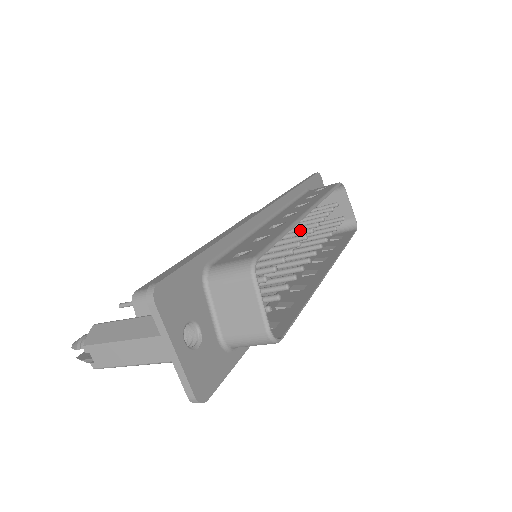
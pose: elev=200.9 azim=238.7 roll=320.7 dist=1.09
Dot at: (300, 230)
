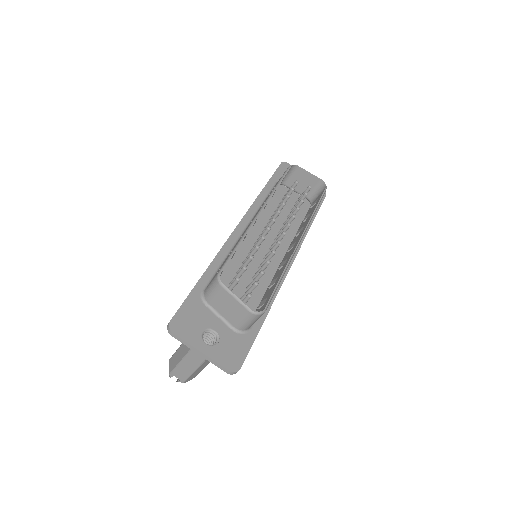
Dot at: (268, 224)
